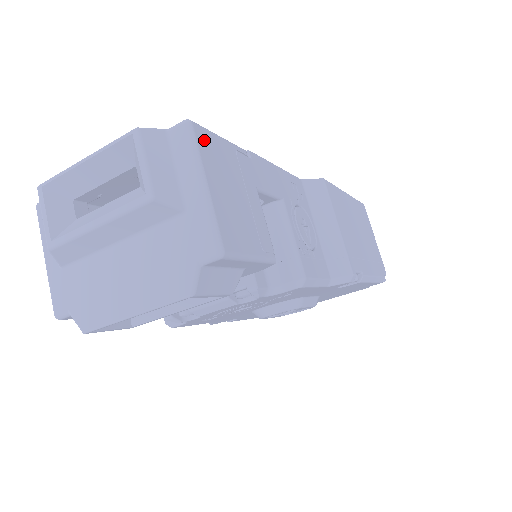
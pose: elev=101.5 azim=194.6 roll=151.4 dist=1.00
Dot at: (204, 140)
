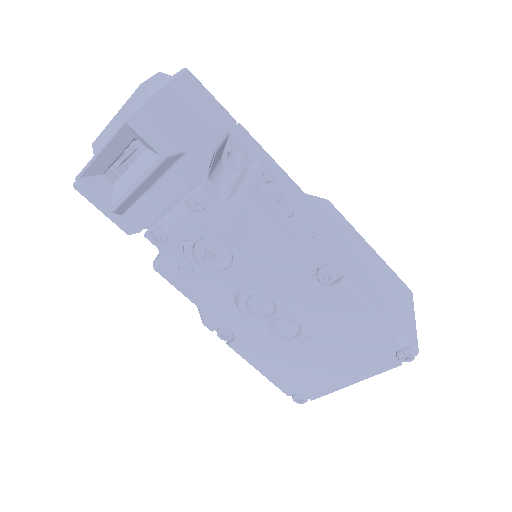
Dot at: (191, 78)
